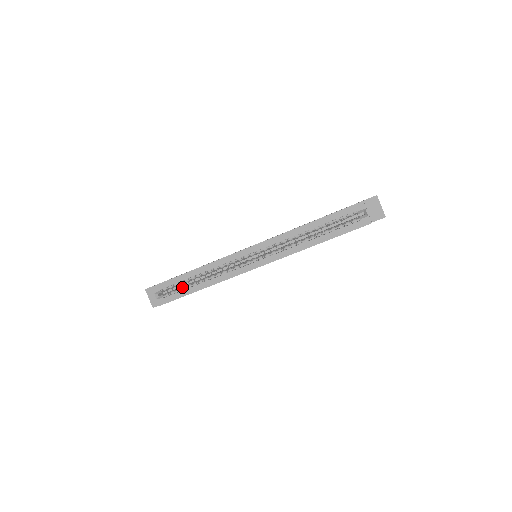
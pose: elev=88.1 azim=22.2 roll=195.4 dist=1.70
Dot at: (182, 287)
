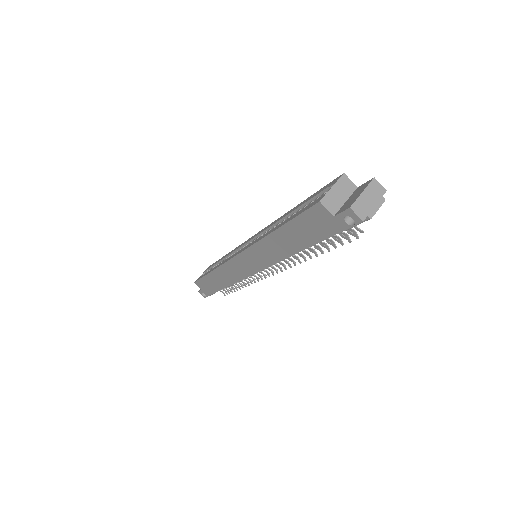
Dot at: occluded
